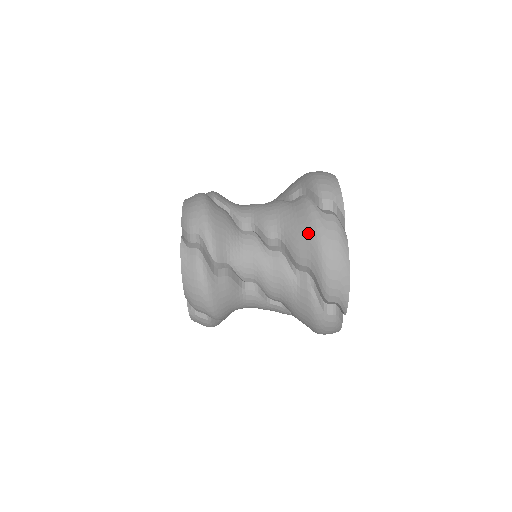
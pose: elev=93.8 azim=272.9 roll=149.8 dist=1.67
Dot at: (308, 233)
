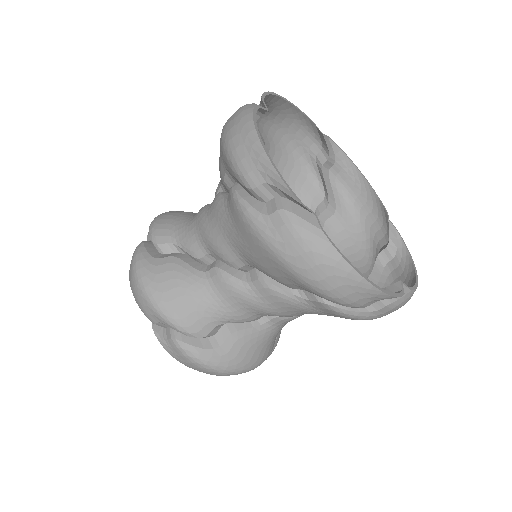
Dot at: (267, 258)
